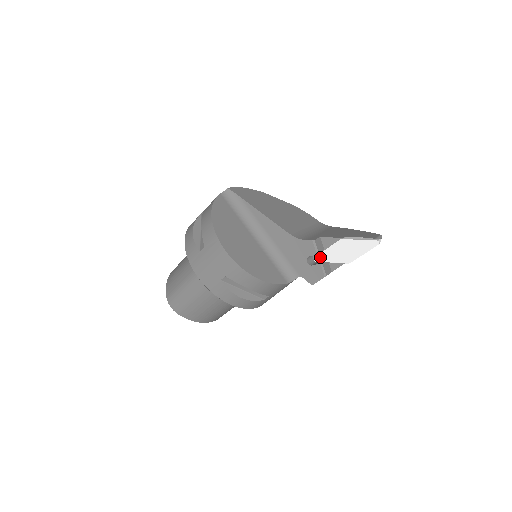
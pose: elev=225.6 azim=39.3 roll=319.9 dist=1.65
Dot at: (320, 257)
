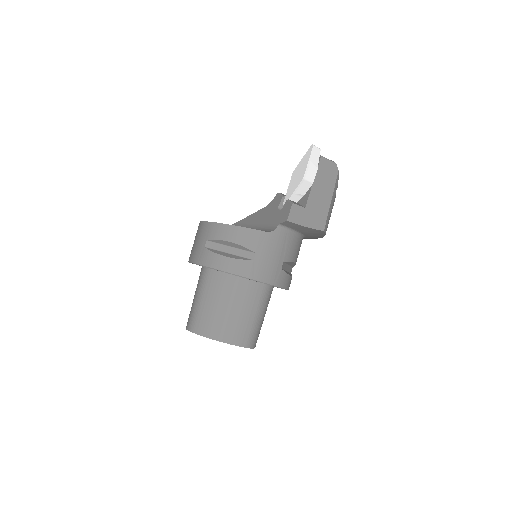
Dot at: (286, 198)
